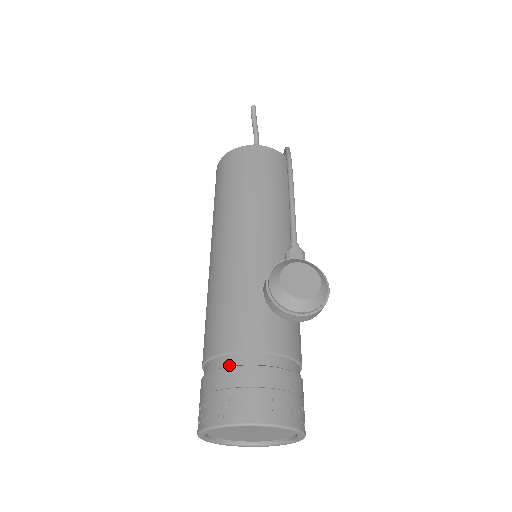
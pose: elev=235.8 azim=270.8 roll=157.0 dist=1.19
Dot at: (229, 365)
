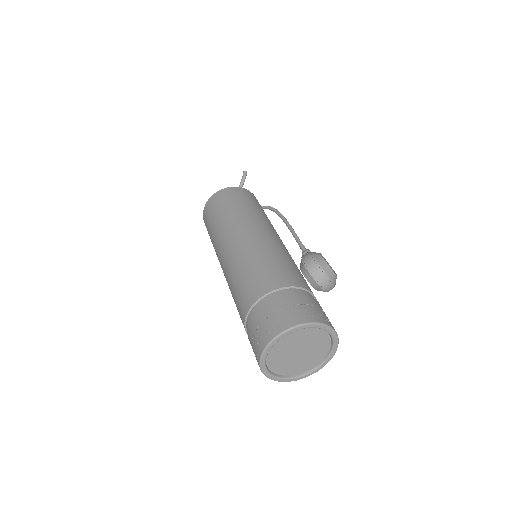
Dot at: (300, 294)
